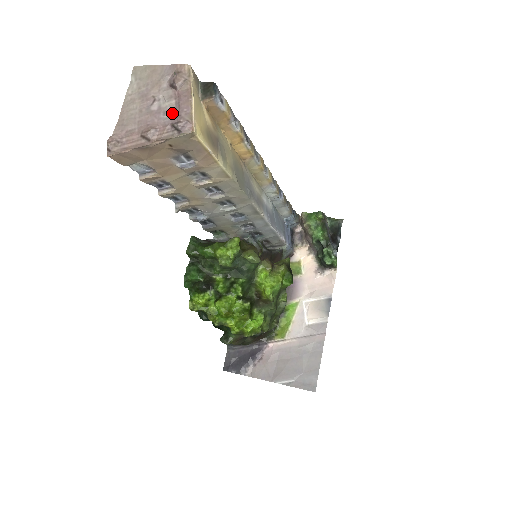
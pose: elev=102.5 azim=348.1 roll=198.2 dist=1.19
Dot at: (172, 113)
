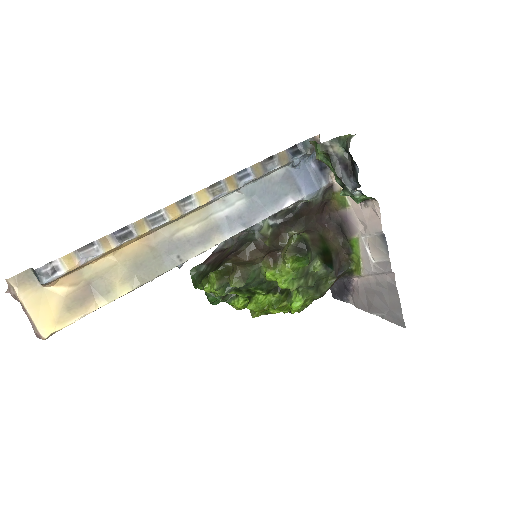
Dot at: occluded
